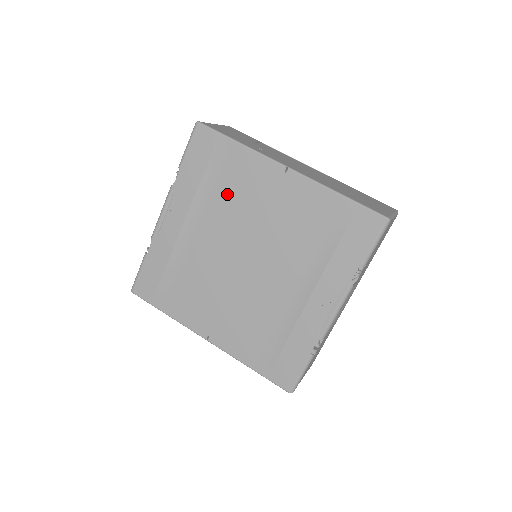
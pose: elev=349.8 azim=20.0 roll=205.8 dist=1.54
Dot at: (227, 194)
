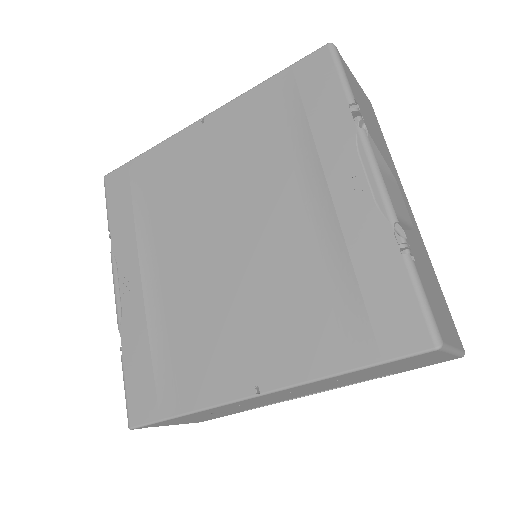
Dot at: (165, 200)
